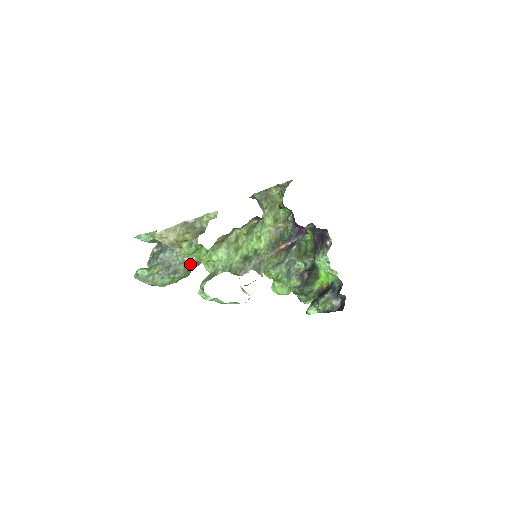
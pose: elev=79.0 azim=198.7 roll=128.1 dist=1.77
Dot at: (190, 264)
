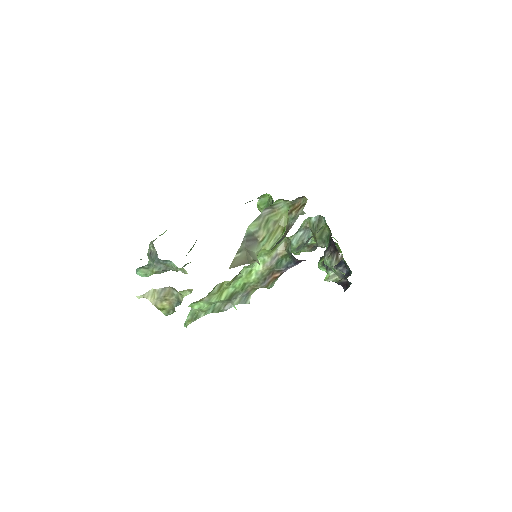
Dot at: (187, 263)
